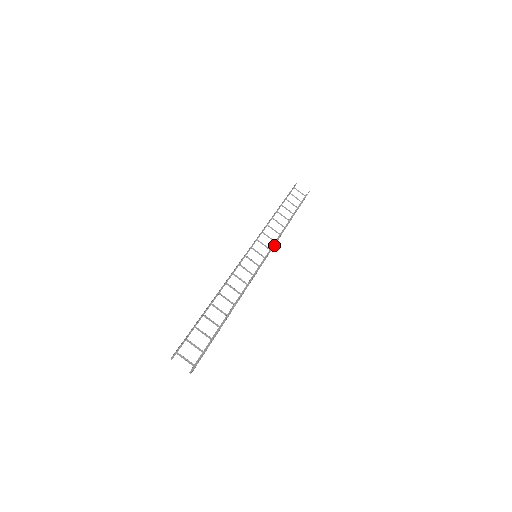
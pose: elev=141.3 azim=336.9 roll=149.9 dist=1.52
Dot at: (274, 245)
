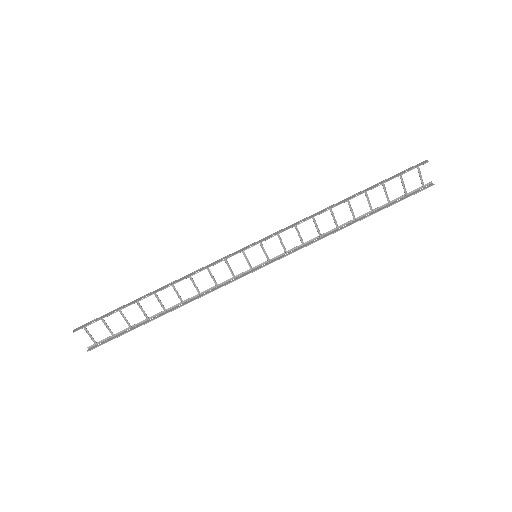
Dot at: (292, 252)
